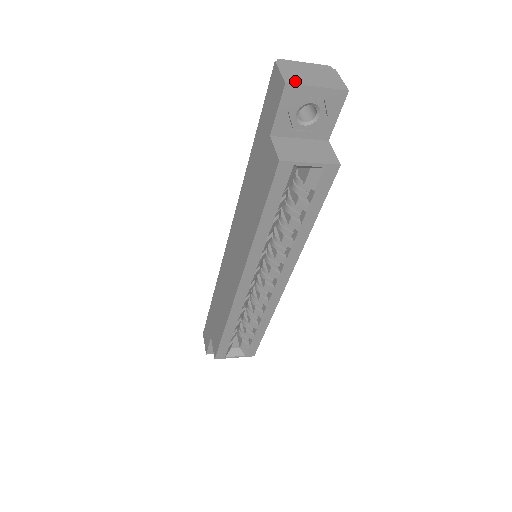
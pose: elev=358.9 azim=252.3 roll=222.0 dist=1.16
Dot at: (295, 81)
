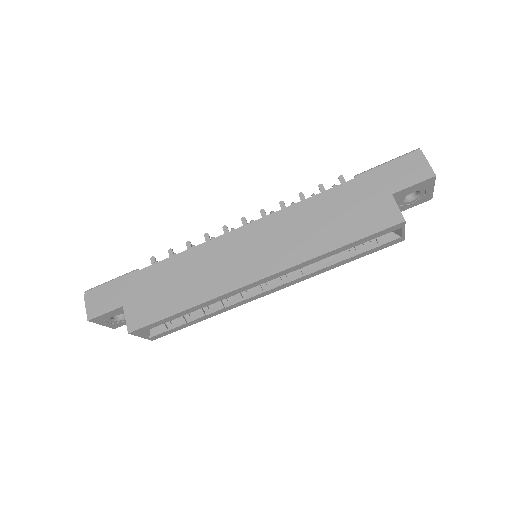
Dot at: (434, 177)
